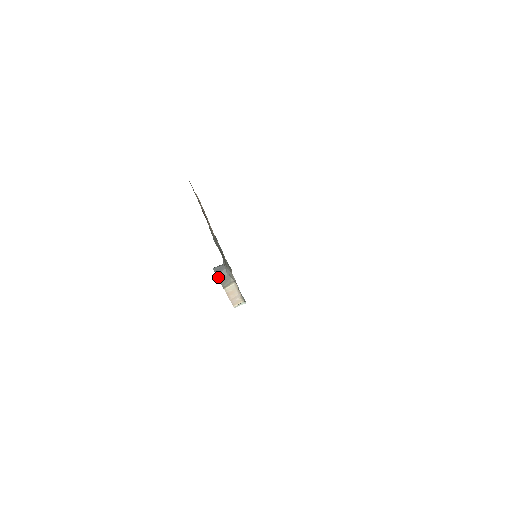
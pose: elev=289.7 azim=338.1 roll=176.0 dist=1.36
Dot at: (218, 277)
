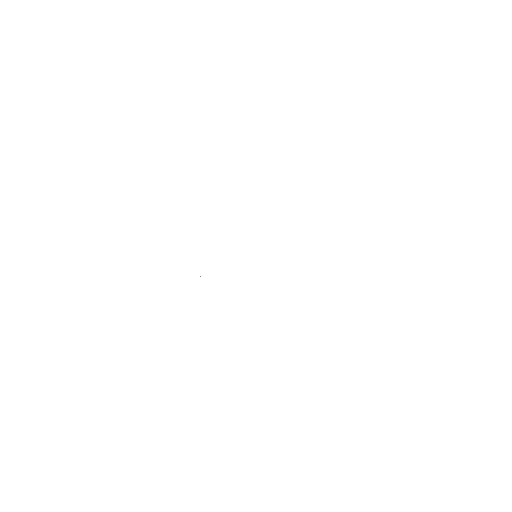
Dot at: occluded
